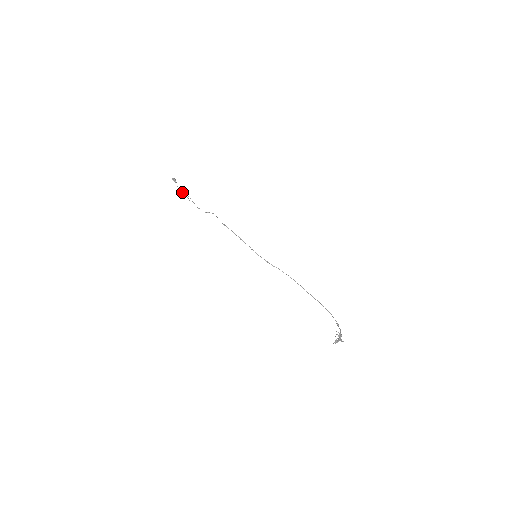
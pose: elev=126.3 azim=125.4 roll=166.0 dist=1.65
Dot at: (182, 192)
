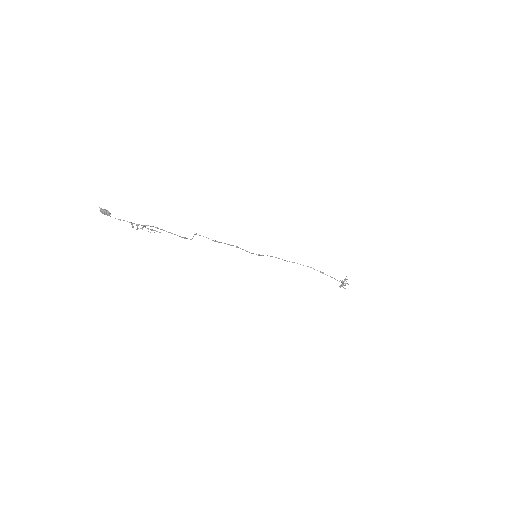
Dot at: (137, 225)
